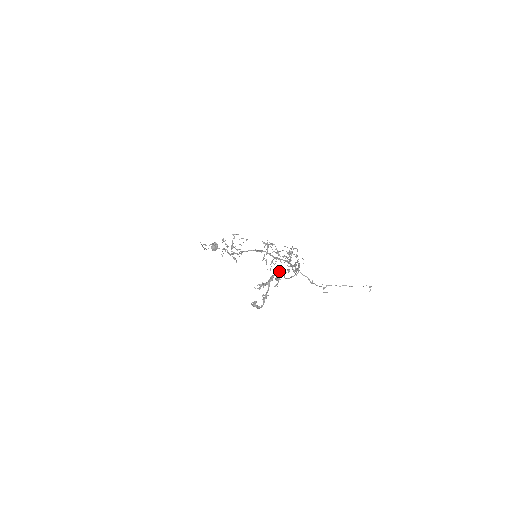
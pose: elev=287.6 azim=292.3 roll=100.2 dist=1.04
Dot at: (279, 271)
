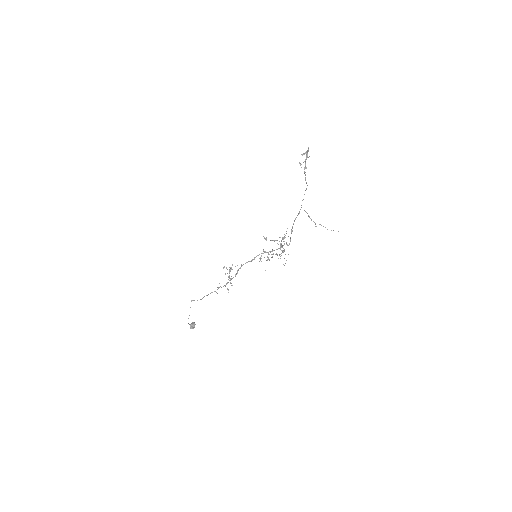
Dot at: (305, 165)
